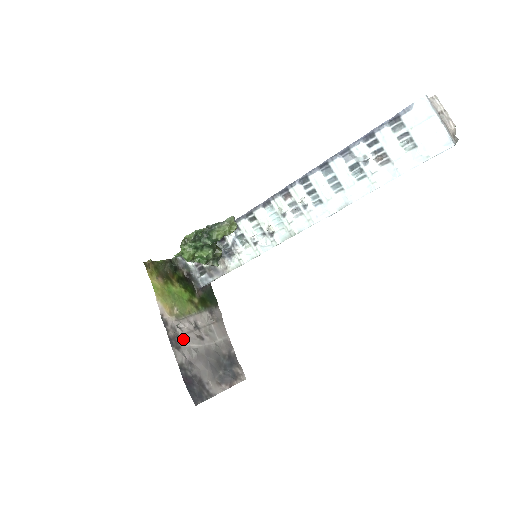
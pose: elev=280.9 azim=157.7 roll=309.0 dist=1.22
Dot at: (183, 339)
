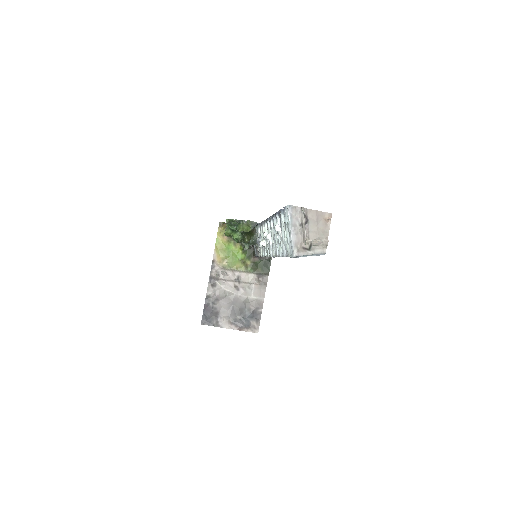
Dot at: (222, 282)
